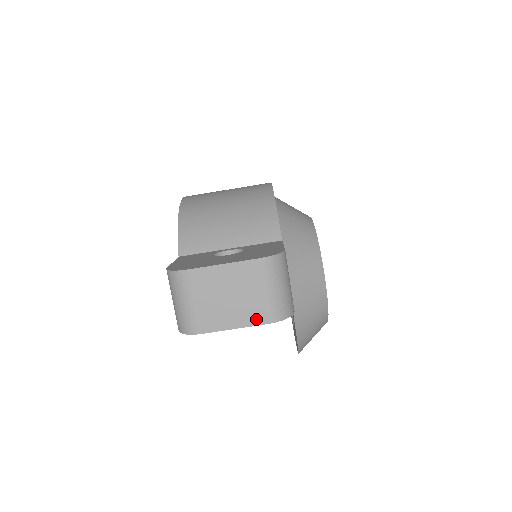
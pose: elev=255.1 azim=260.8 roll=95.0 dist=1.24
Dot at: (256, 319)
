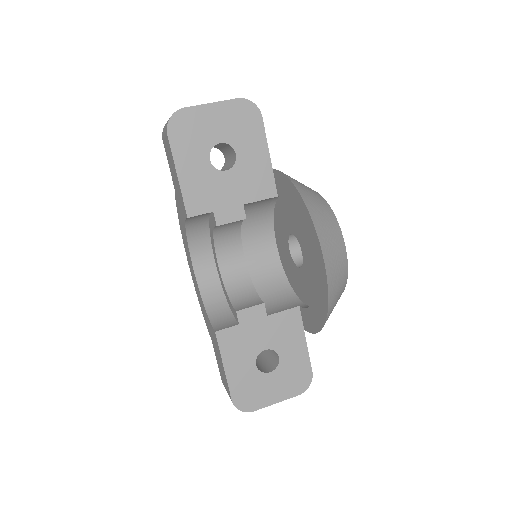
Dot at: (227, 101)
